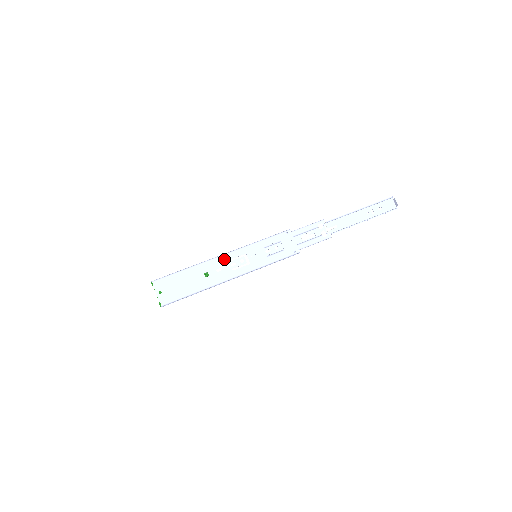
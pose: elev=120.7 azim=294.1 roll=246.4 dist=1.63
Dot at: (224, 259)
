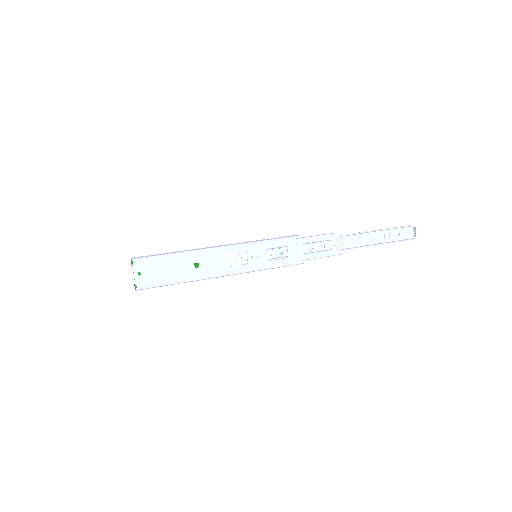
Dot at: (221, 252)
